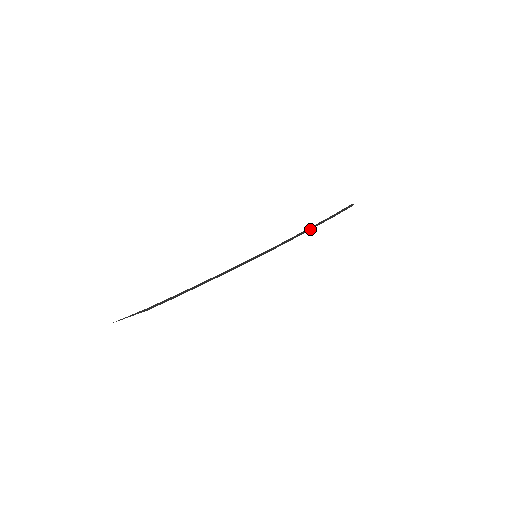
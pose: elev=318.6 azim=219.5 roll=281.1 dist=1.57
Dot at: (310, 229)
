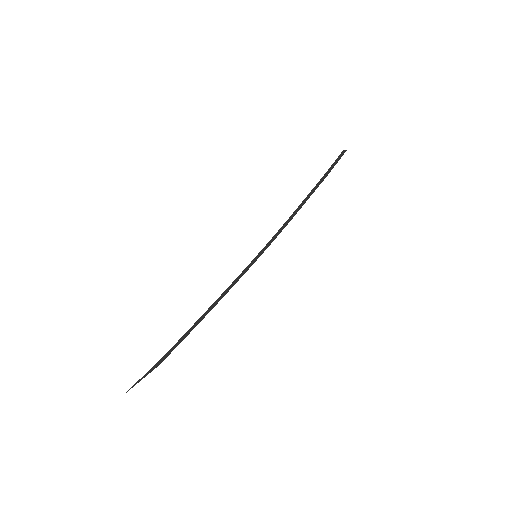
Dot at: (306, 200)
